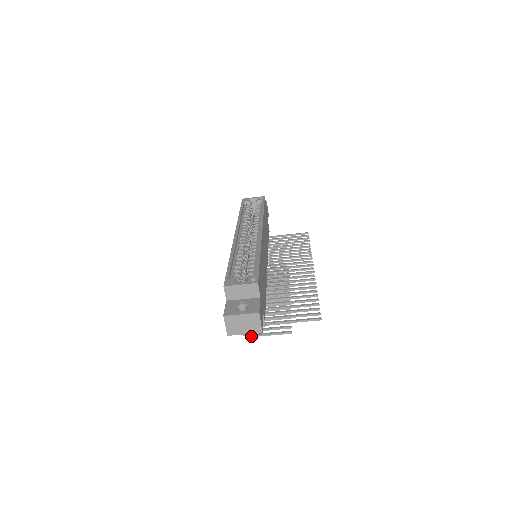
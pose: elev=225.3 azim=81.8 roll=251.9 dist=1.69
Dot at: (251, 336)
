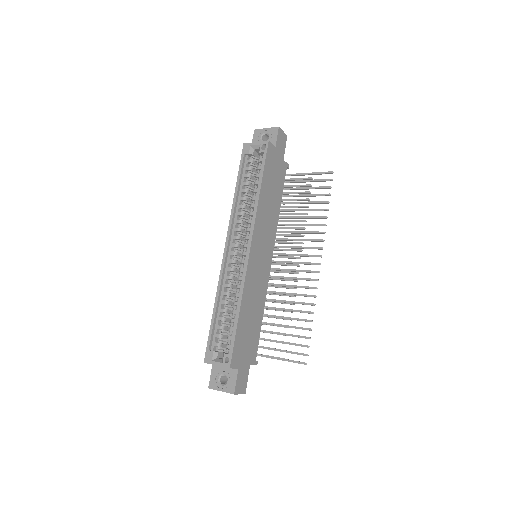
Dot at: occluded
